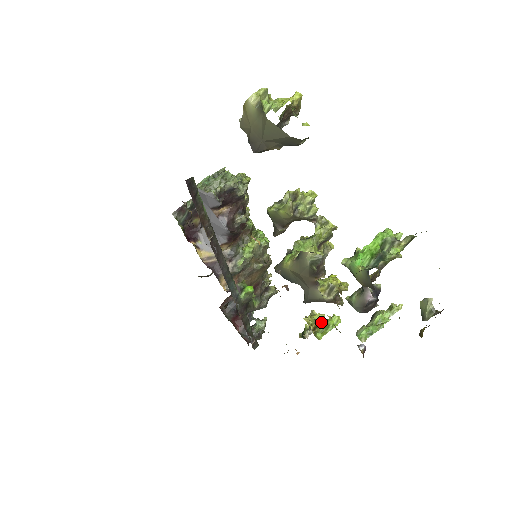
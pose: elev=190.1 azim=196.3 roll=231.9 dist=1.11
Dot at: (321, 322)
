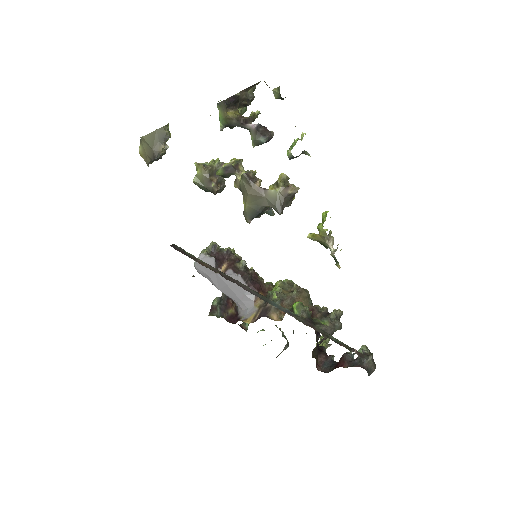
Dot at: occluded
